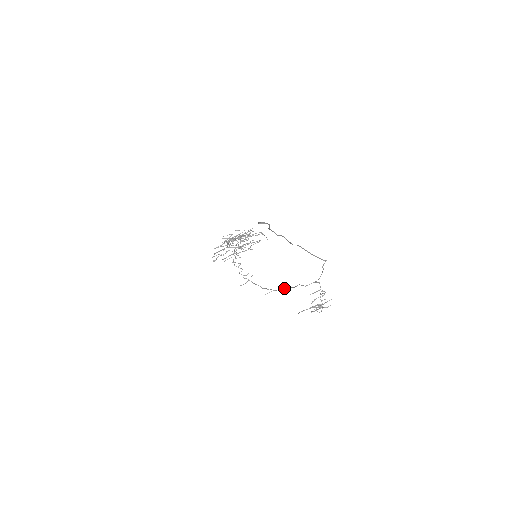
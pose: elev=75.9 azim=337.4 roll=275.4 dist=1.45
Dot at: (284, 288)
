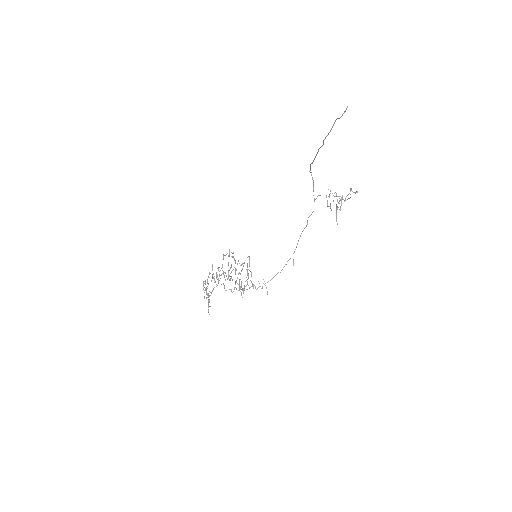
Dot at: (298, 241)
